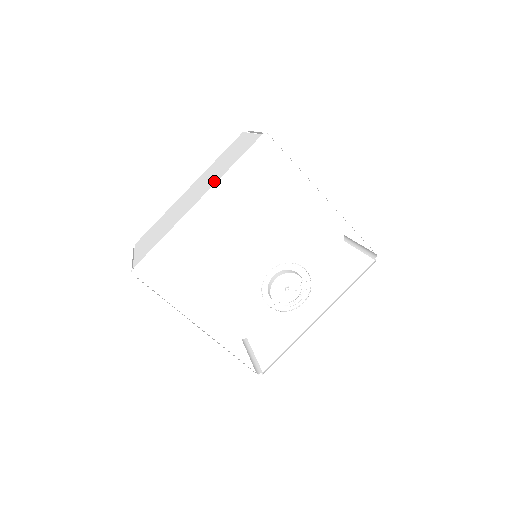
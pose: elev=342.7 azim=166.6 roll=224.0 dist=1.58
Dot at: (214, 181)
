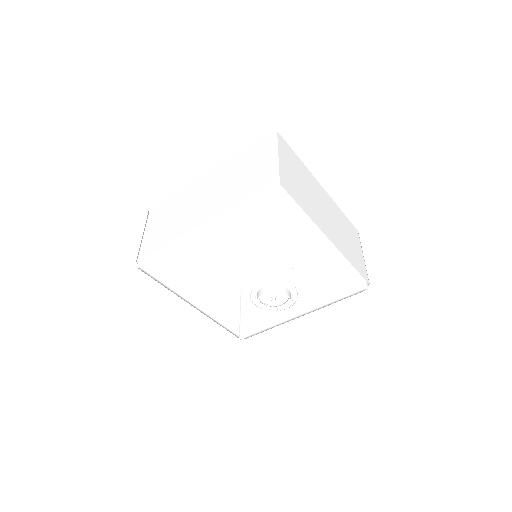
Dot at: (219, 209)
